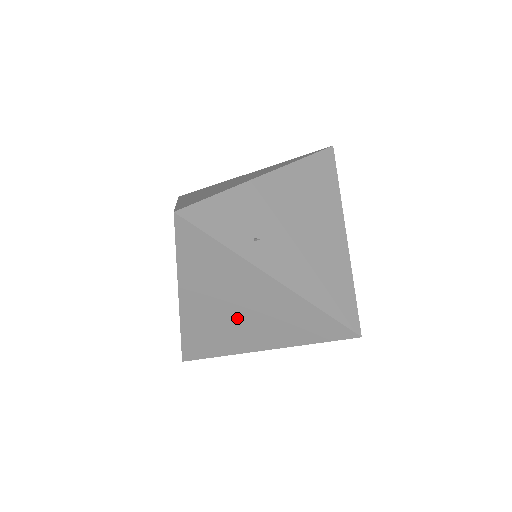
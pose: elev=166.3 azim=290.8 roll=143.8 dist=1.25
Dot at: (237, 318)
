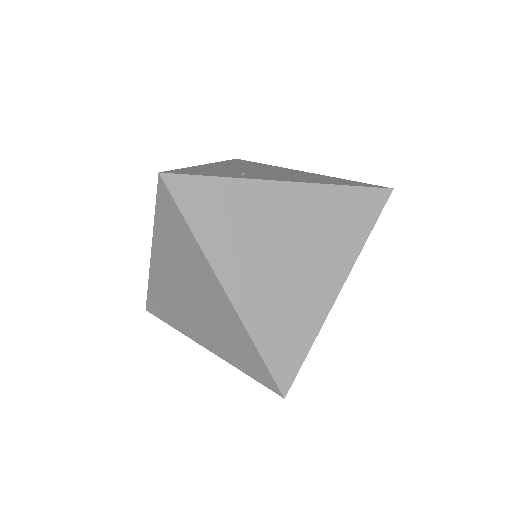
Dot at: (291, 264)
